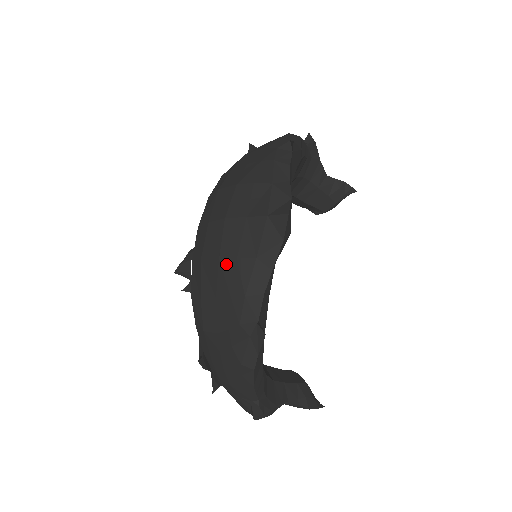
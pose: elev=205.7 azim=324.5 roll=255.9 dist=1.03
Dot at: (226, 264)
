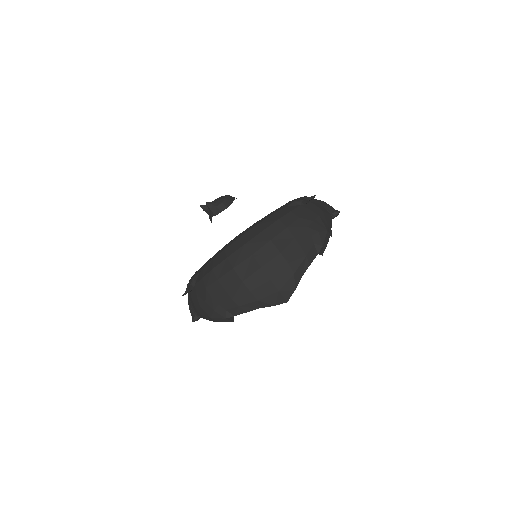
Dot at: (243, 287)
